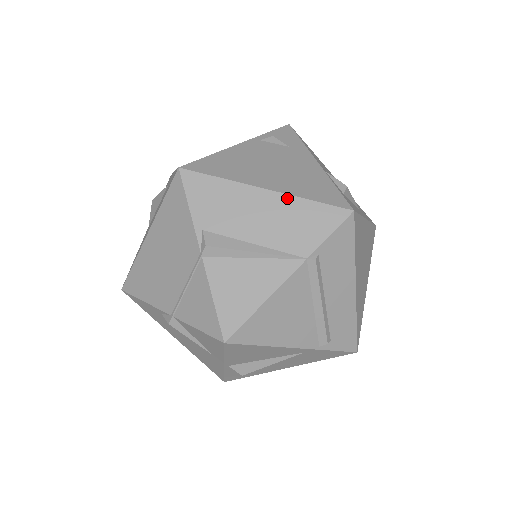
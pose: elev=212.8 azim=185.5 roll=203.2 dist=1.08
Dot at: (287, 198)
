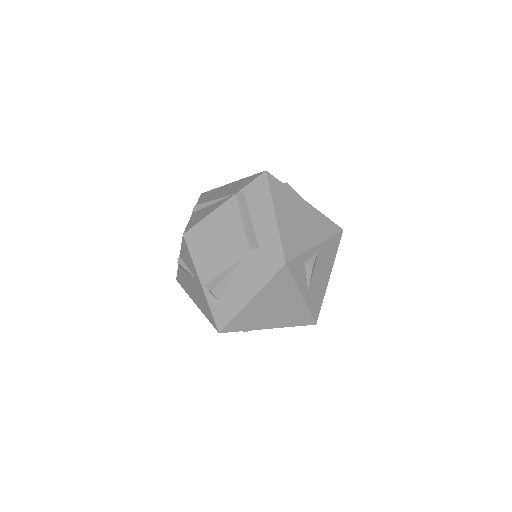
Dot at: (238, 181)
